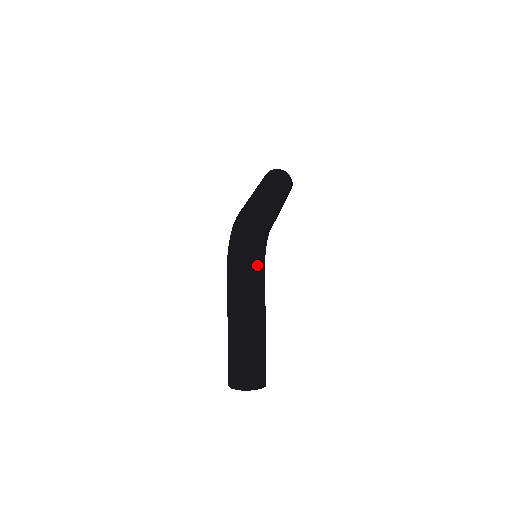
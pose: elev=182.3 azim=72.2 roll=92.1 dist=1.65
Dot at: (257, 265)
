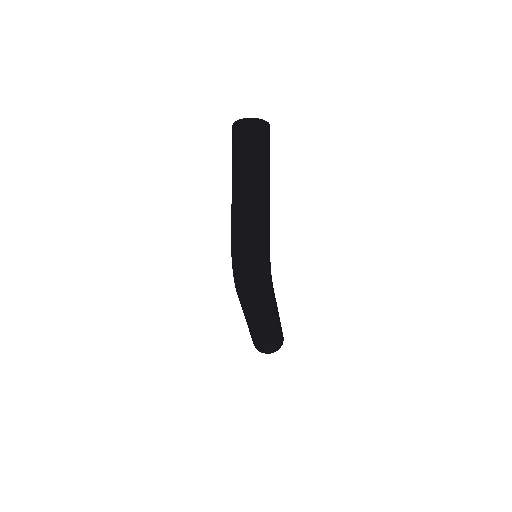
Dot at: (268, 296)
